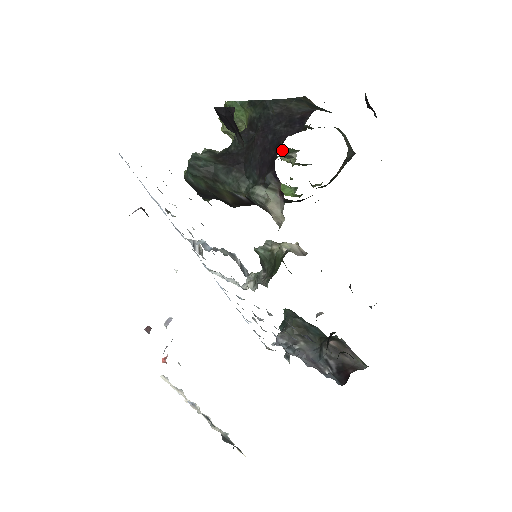
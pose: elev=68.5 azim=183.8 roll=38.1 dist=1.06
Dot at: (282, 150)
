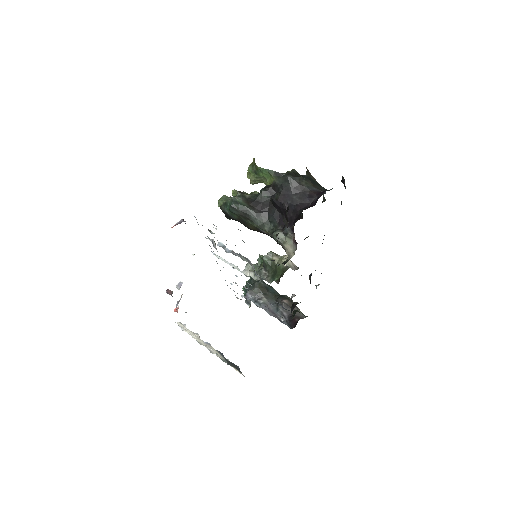
Dot at: occluded
